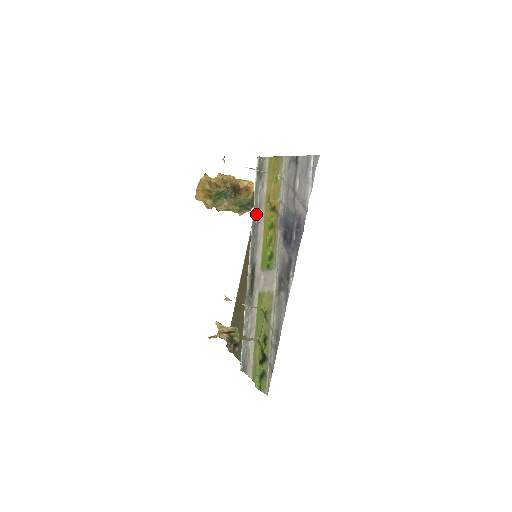
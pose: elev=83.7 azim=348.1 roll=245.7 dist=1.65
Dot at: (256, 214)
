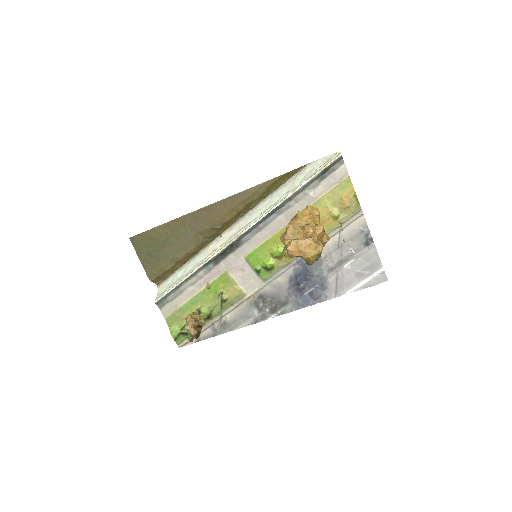
Dot at: (284, 205)
